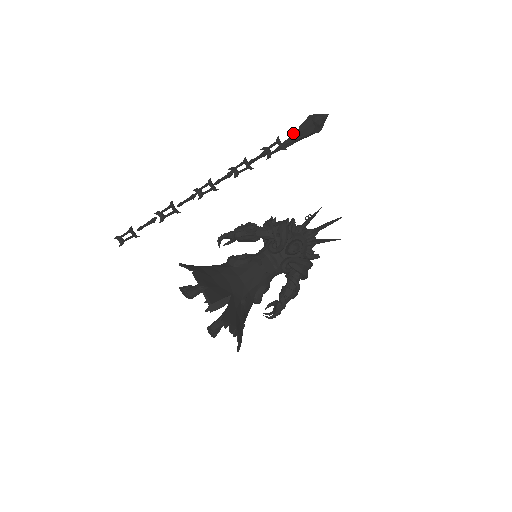
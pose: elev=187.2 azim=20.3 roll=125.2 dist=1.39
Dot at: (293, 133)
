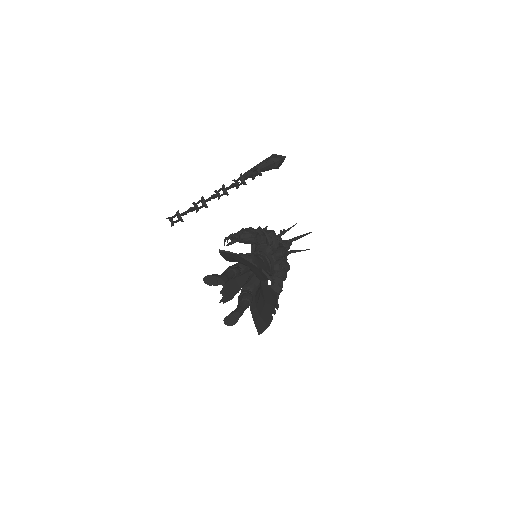
Dot at: (262, 165)
